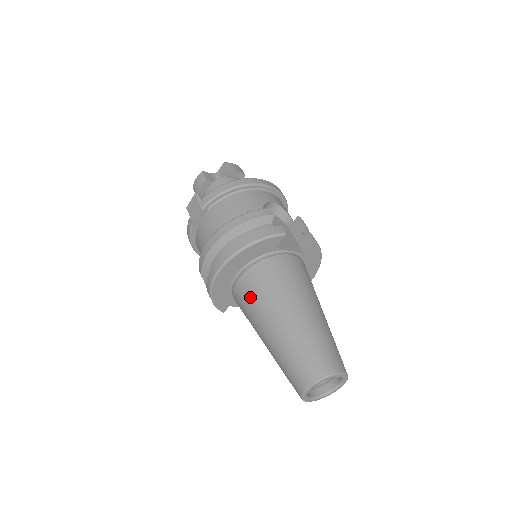
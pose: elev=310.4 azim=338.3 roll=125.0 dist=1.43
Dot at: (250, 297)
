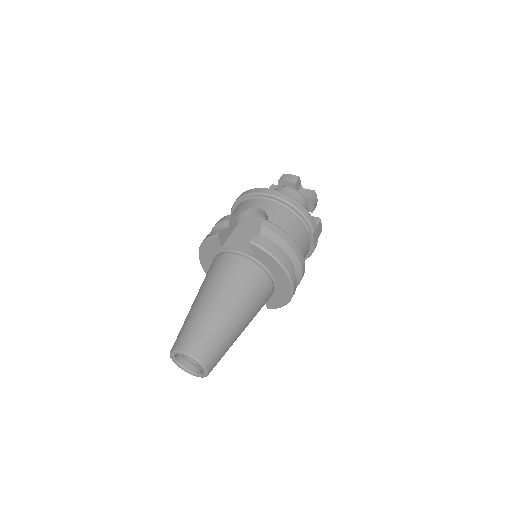
Dot at: occluded
